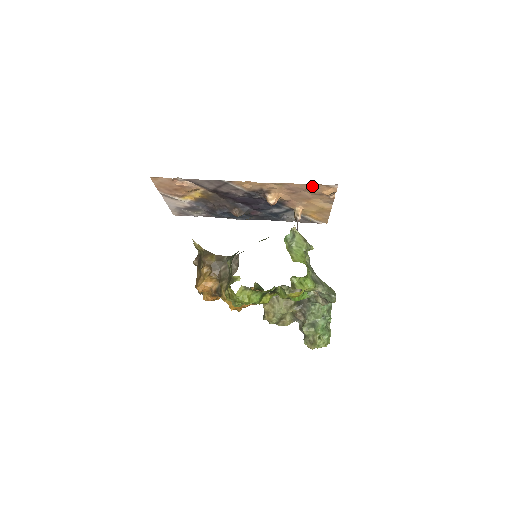
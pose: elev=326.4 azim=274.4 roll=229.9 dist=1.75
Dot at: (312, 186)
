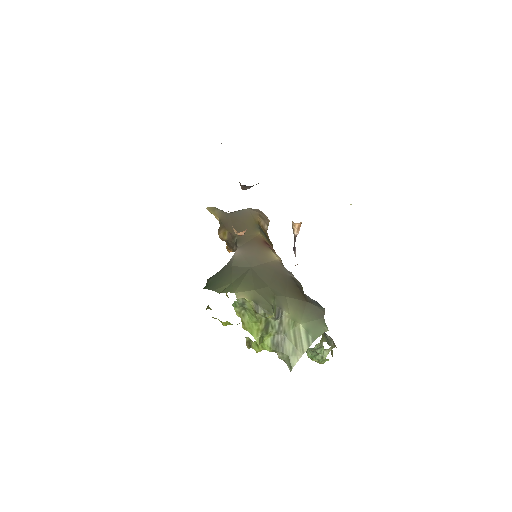
Dot at: occluded
